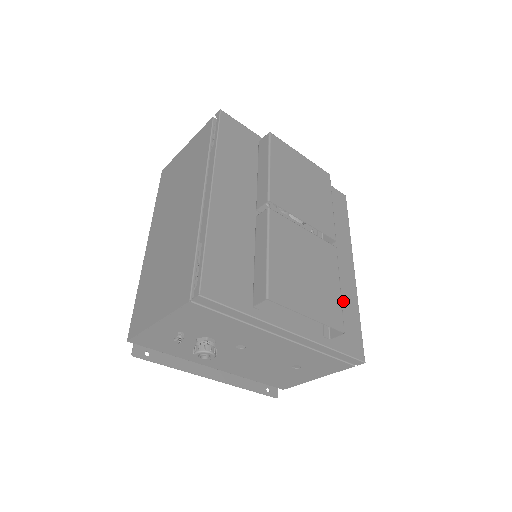
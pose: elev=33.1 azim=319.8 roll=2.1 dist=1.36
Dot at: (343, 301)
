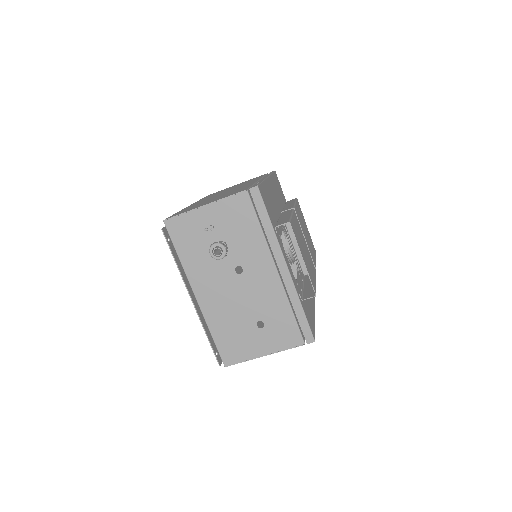
Dot at: (309, 304)
